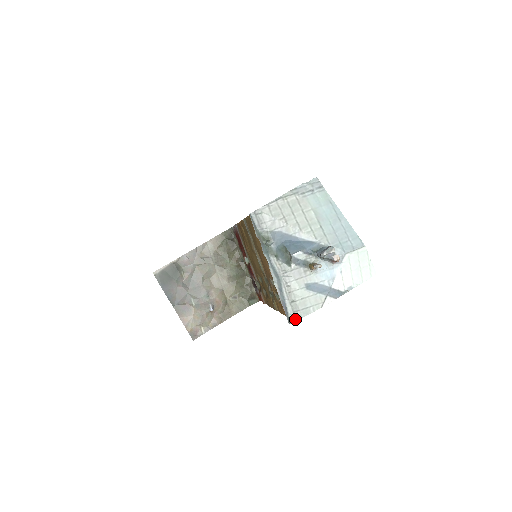
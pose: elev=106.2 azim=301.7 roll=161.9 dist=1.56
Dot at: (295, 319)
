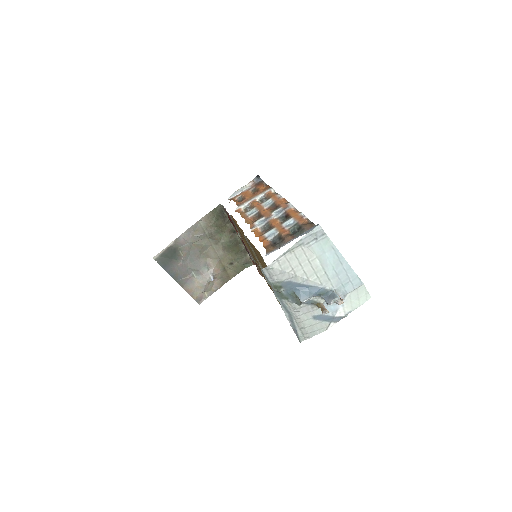
Dot at: (304, 339)
